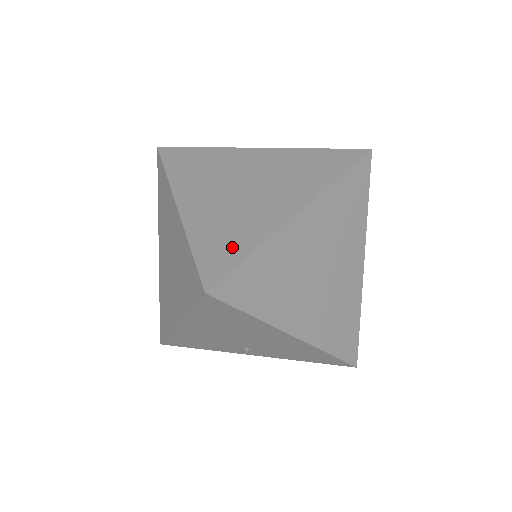
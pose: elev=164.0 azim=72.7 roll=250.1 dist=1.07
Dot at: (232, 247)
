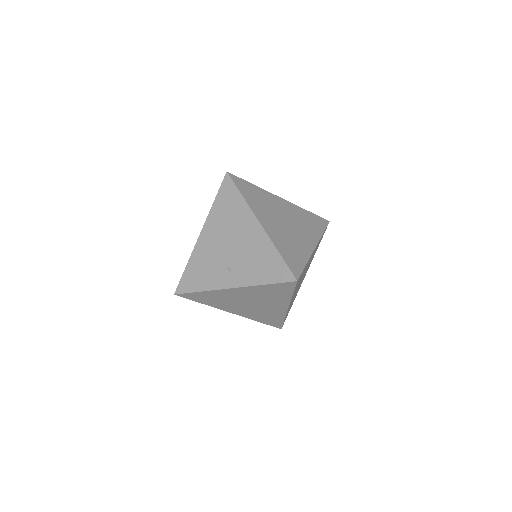
Dot at: occluded
